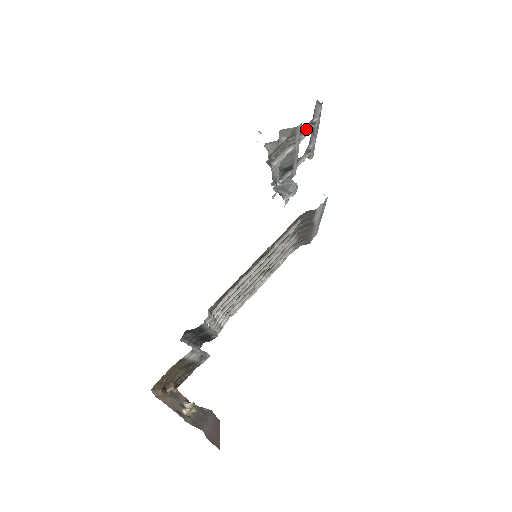
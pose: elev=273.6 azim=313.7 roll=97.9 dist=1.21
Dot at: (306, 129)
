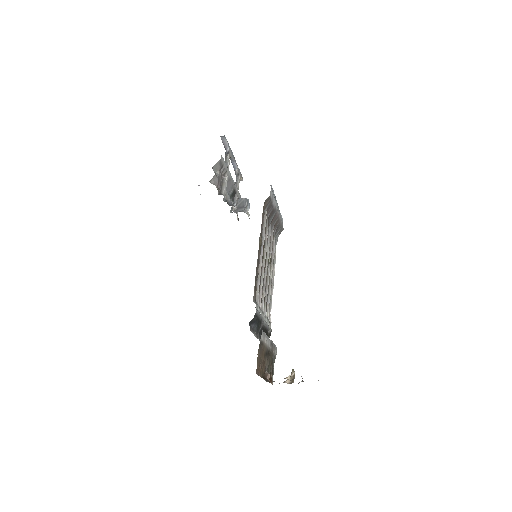
Dot at: (226, 159)
